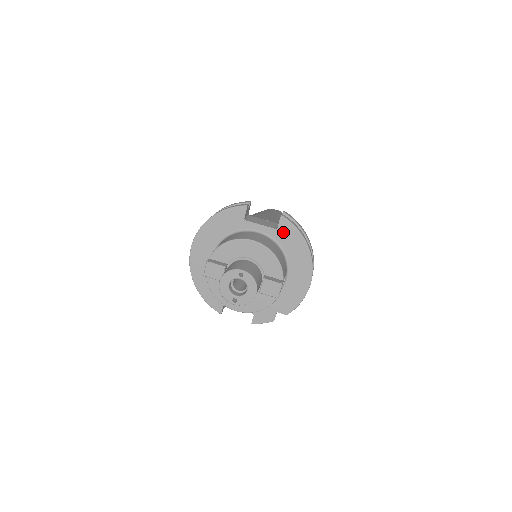
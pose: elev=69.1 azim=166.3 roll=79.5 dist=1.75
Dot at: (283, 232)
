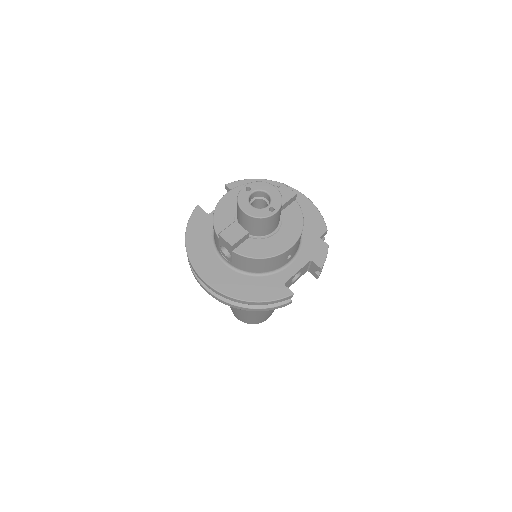
Dot at: occluded
